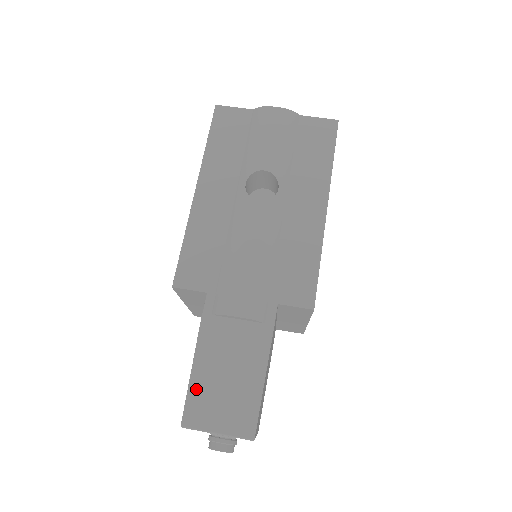
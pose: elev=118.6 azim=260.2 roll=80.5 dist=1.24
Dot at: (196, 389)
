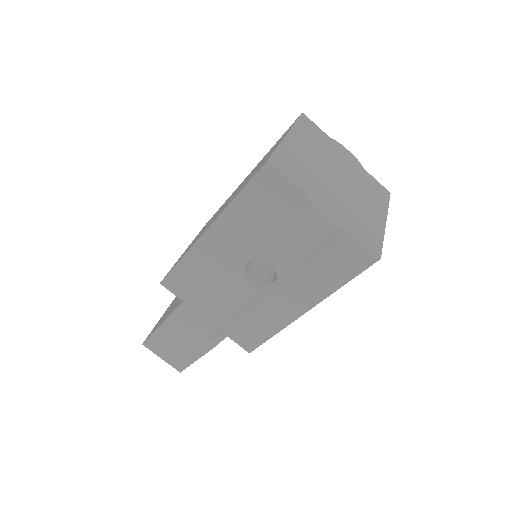
Dot at: (157, 337)
